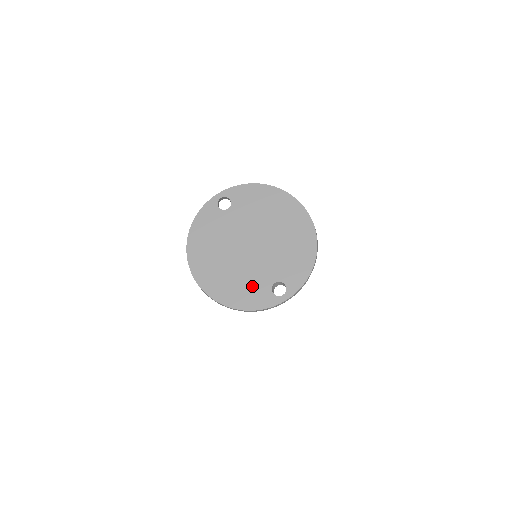
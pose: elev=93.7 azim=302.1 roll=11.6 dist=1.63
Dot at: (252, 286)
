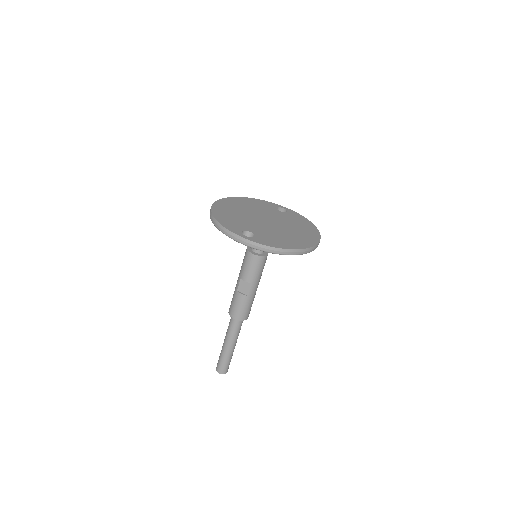
Dot at: (238, 222)
